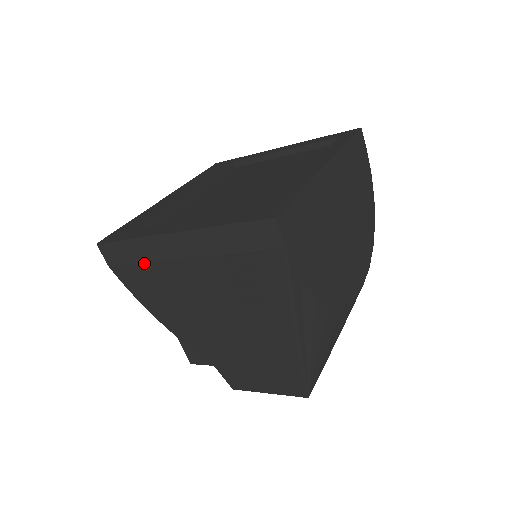
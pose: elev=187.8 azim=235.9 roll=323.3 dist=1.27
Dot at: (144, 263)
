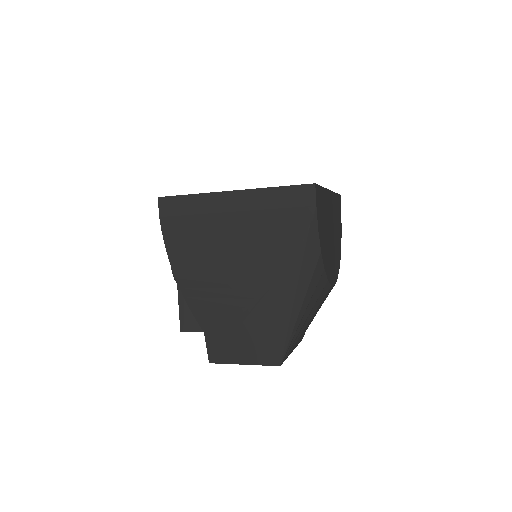
Dot at: (195, 215)
